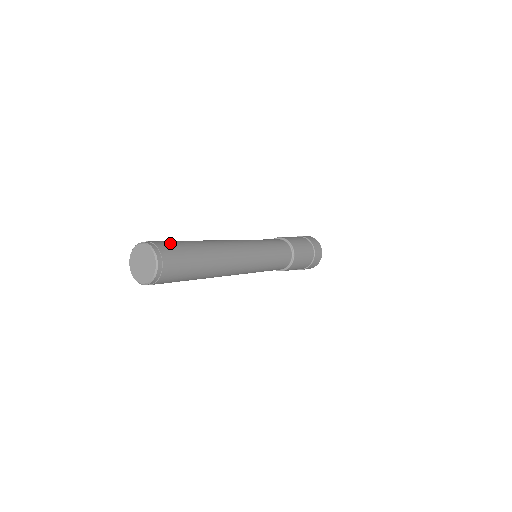
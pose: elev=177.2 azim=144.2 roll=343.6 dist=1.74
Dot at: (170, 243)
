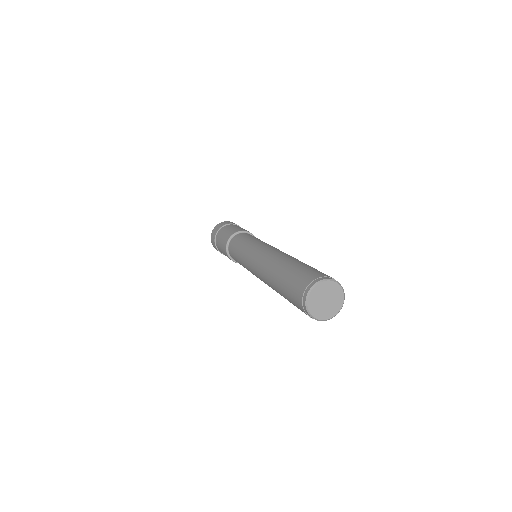
Dot at: (305, 273)
